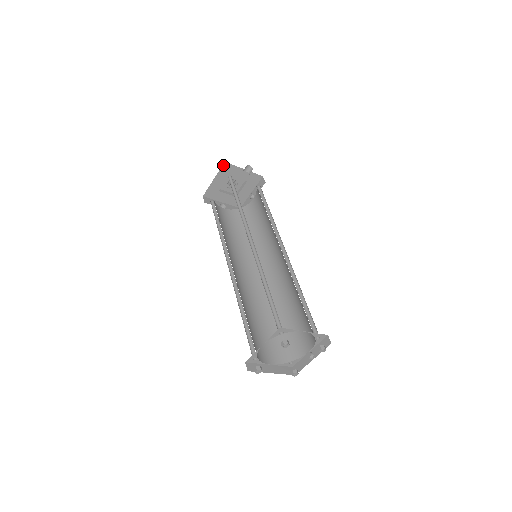
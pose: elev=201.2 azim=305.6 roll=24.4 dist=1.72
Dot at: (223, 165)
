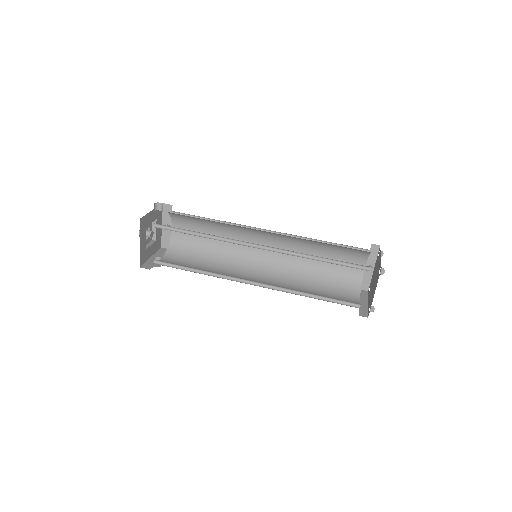
Dot at: occluded
